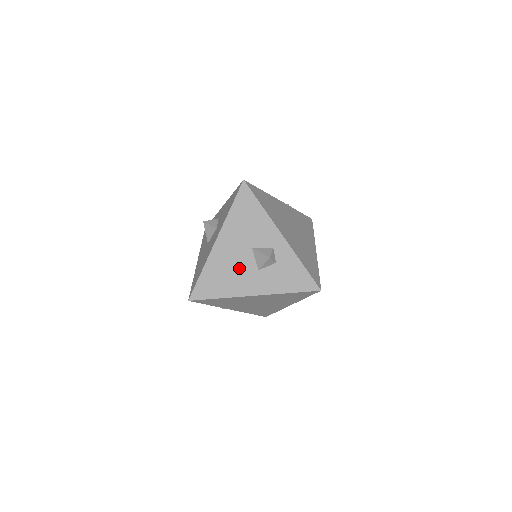
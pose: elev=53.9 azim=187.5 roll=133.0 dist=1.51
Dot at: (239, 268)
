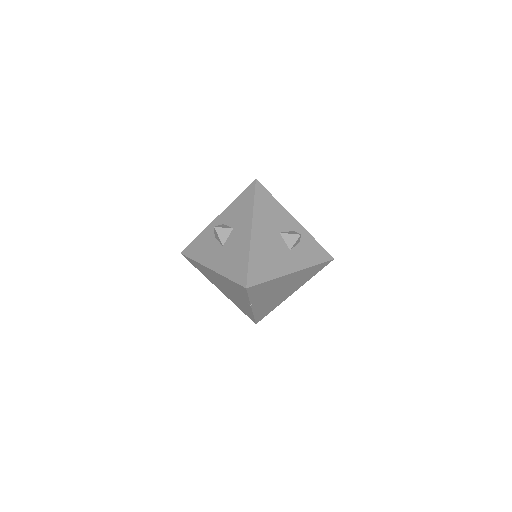
Dot at: (276, 251)
